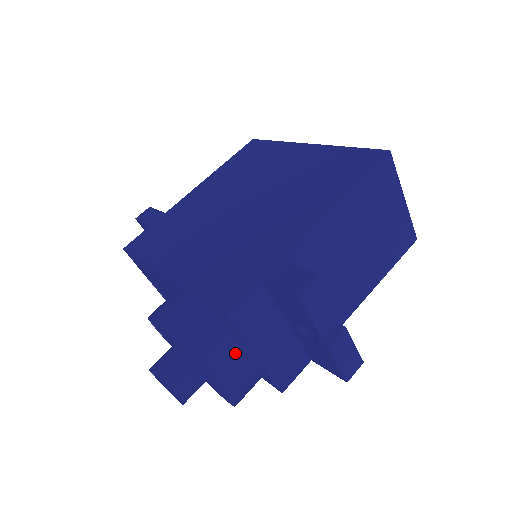
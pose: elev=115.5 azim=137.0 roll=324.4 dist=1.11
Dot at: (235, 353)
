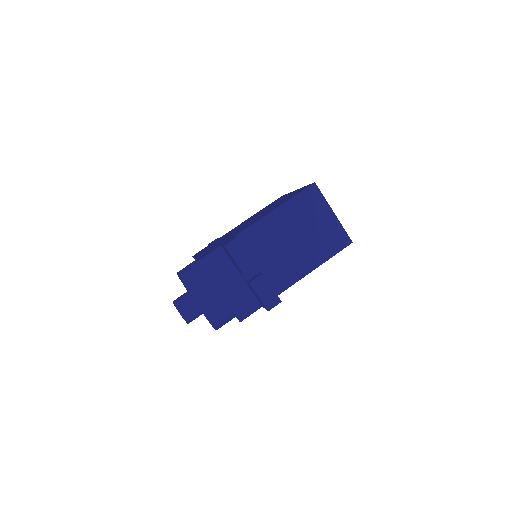
Dot at: (206, 286)
